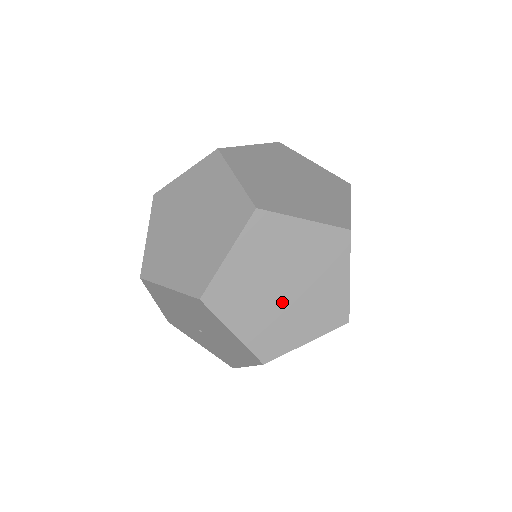
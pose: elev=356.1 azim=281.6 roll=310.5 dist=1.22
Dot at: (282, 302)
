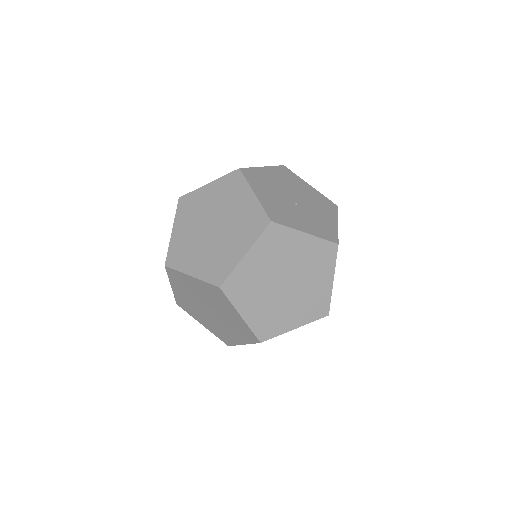
Dot at: occluded
